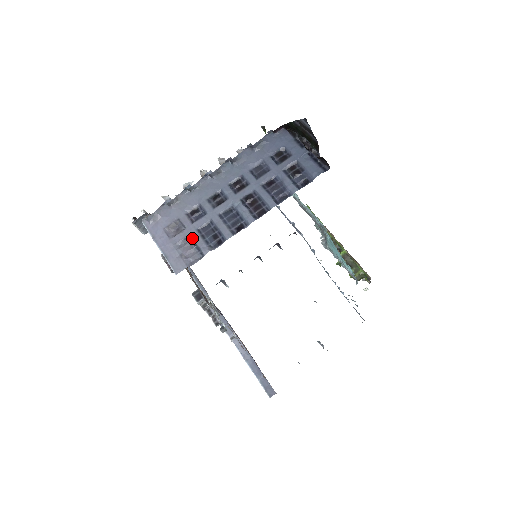
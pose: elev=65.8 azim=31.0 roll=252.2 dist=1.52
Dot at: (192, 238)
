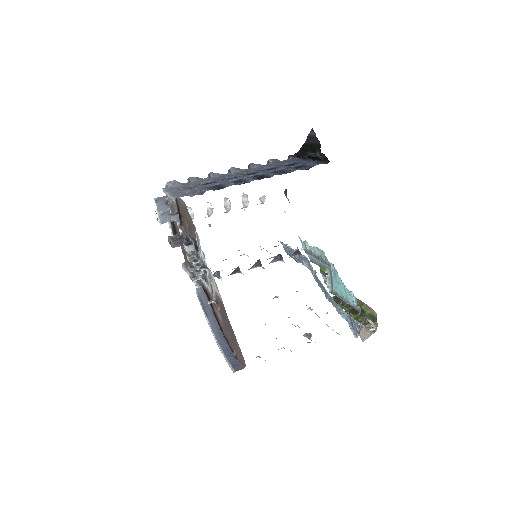
Dot at: (199, 189)
